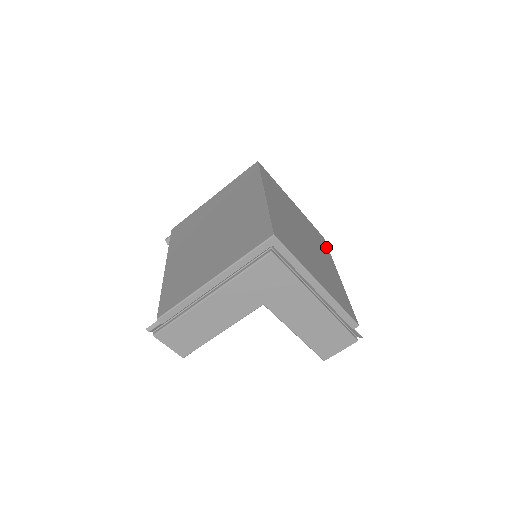
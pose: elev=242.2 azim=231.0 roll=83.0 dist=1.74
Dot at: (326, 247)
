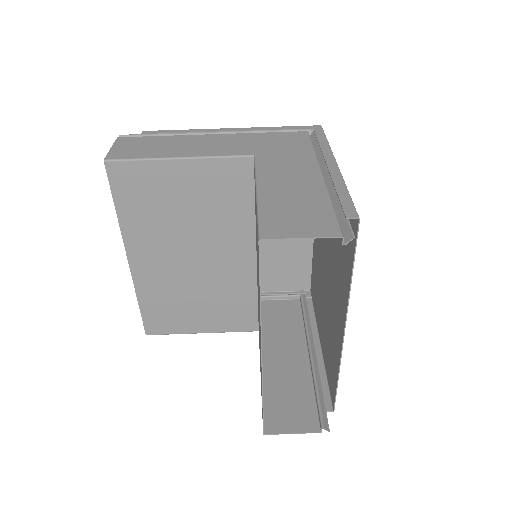
Dot at: (336, 377)
